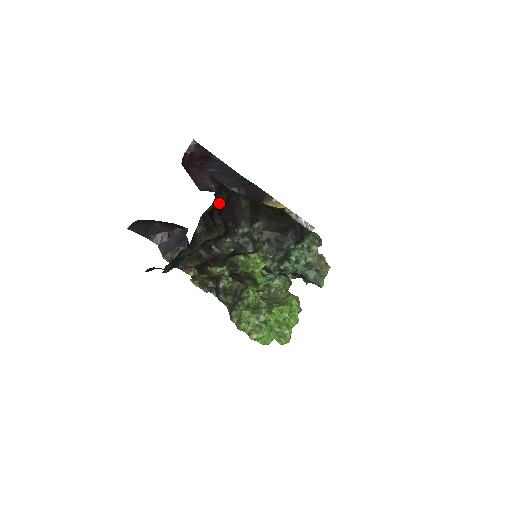
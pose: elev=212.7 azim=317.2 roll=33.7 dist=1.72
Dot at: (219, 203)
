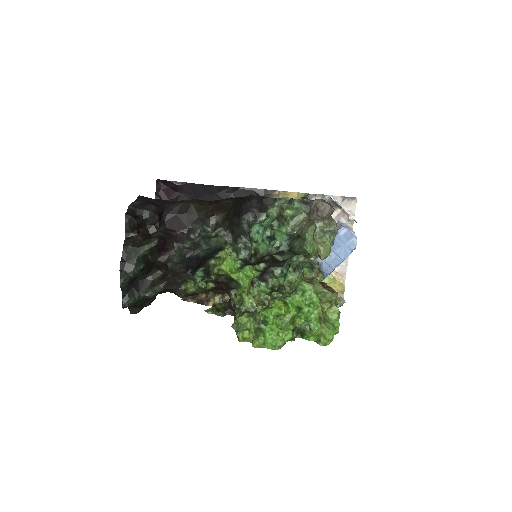
Dot at: (143, 217)
